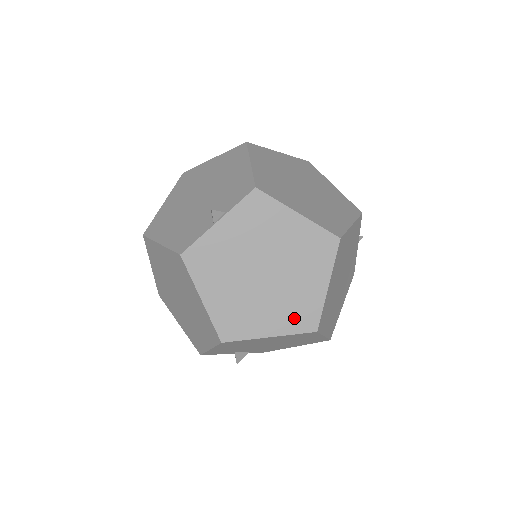
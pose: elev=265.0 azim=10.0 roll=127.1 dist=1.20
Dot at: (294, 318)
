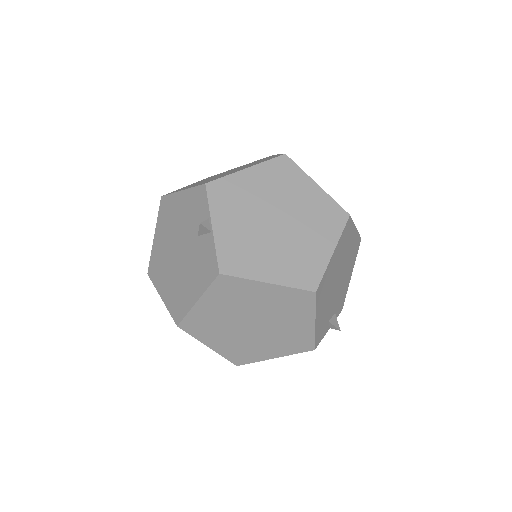
Dot at: (328, 224)
